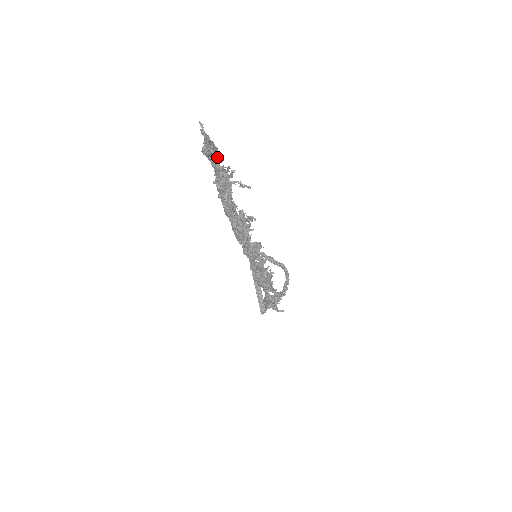
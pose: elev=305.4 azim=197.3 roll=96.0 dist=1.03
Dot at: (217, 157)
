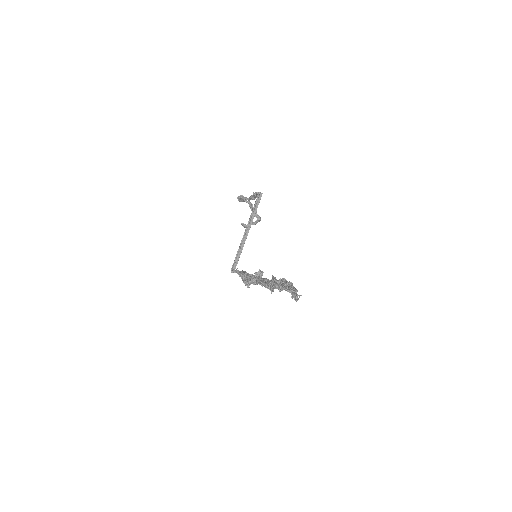
Dot at: occluded
